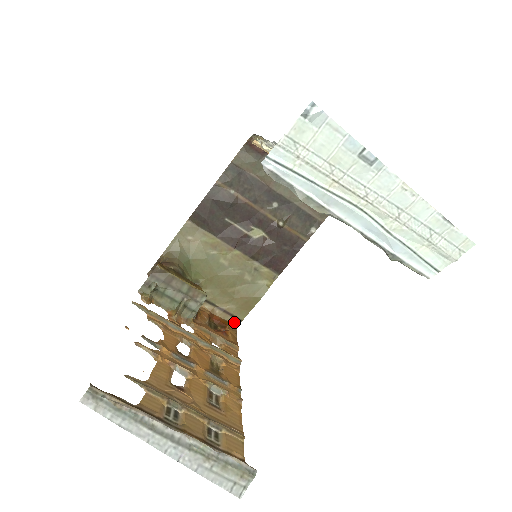
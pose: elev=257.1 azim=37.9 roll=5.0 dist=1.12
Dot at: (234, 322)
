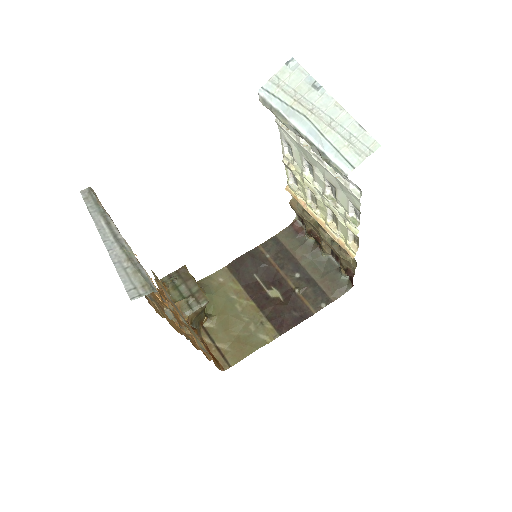
Dot at: (223, 365)
